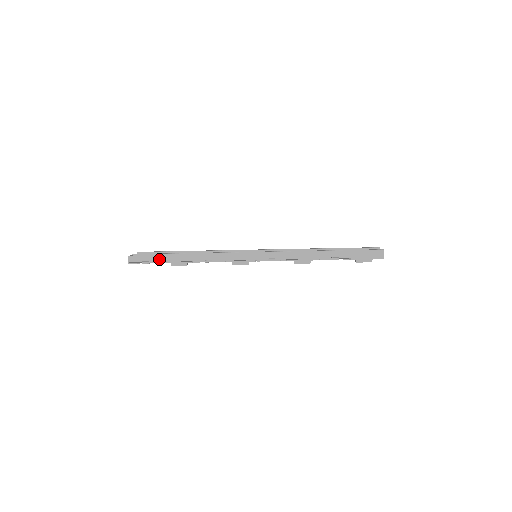
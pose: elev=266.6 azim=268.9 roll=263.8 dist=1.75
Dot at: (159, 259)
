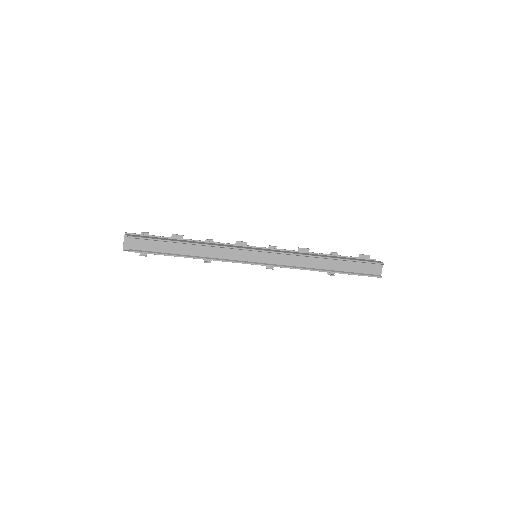
Dot at: occluded
